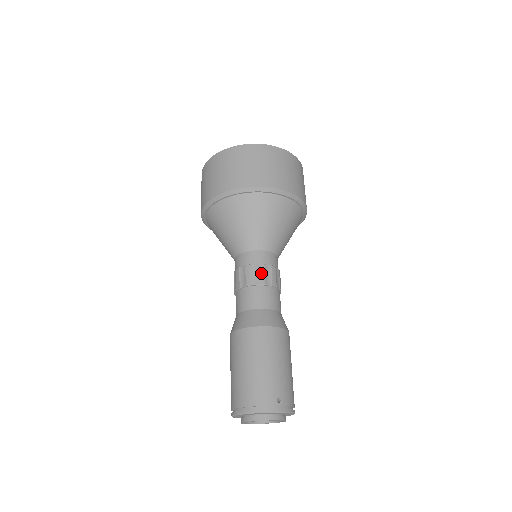
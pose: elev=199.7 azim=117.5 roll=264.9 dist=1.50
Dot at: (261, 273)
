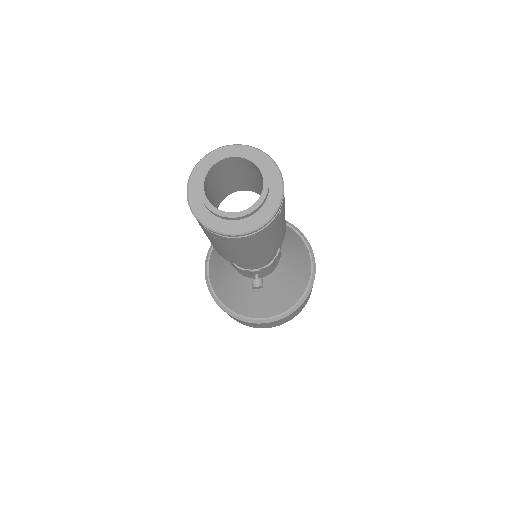
Dot at: occluded
